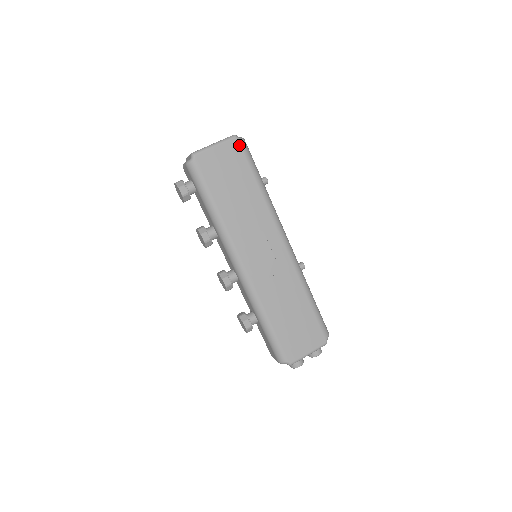
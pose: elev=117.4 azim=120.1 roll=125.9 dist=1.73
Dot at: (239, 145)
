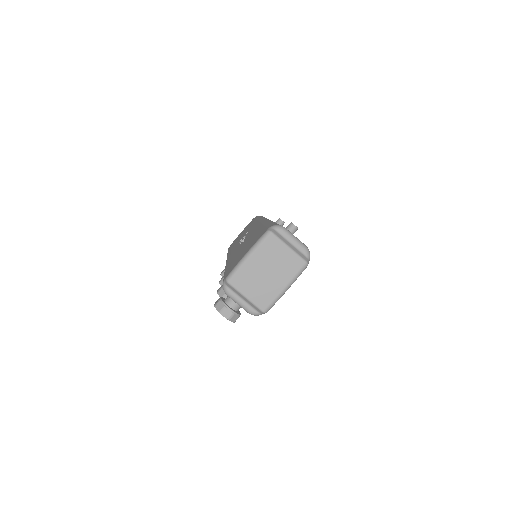
Dot at: occluded
